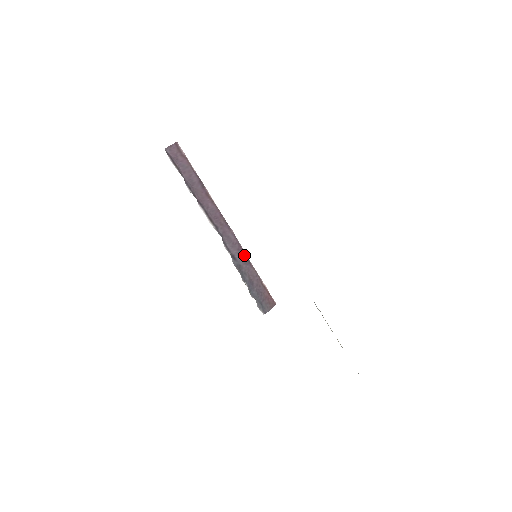
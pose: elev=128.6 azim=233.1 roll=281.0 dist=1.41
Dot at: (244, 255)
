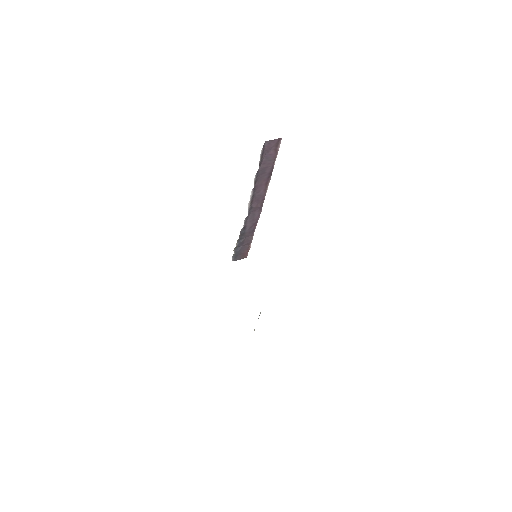
Dot at: (254, 227)
